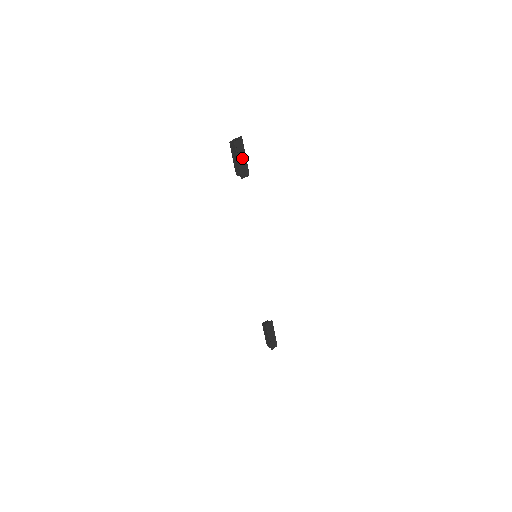
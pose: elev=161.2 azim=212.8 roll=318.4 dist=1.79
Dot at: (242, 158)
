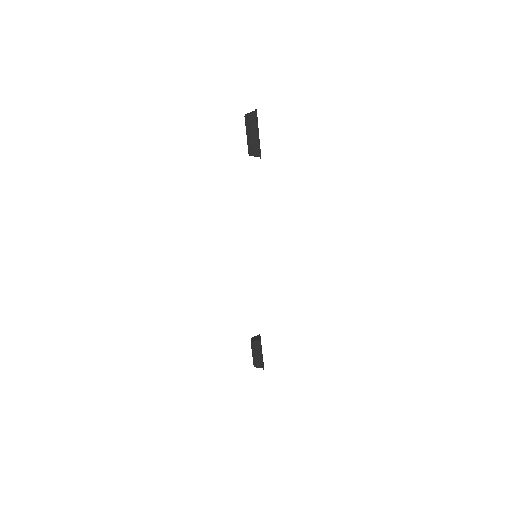
Dot at: occluded
